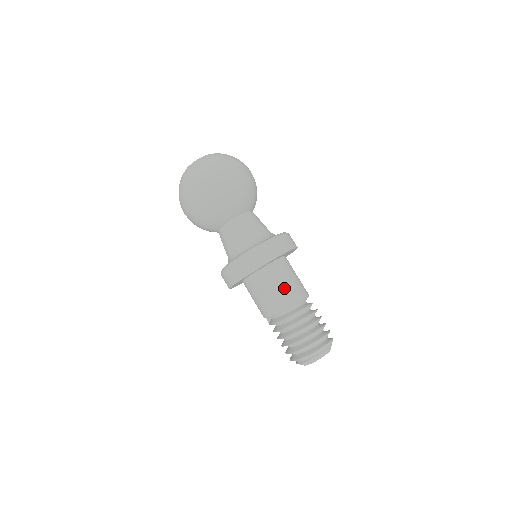
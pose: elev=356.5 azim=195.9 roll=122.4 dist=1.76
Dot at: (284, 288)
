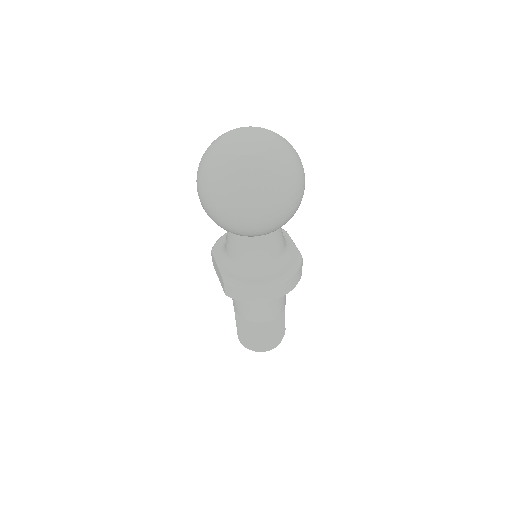
Dot at: (241, 306)
